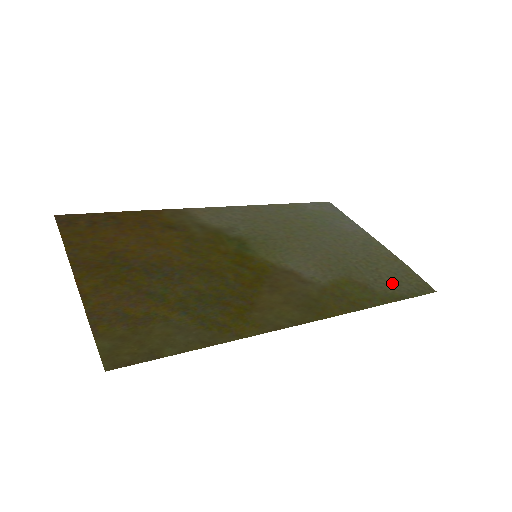
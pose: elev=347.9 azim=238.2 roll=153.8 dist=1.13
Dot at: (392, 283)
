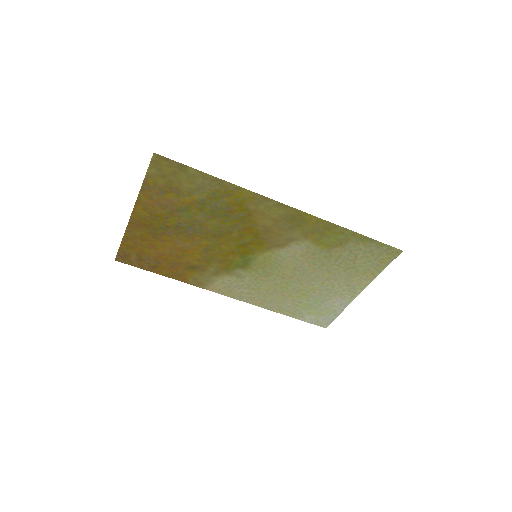
Dot at: (365, 252)
